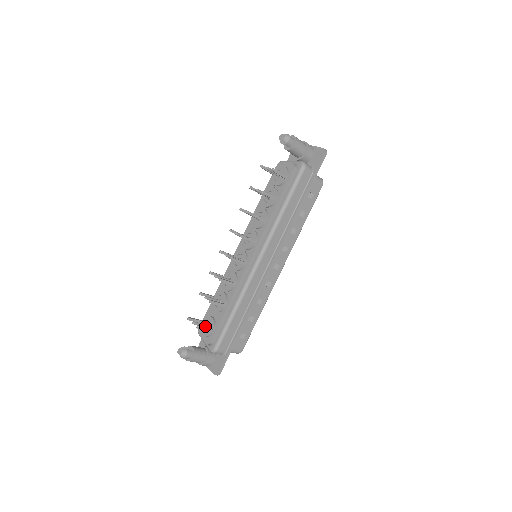
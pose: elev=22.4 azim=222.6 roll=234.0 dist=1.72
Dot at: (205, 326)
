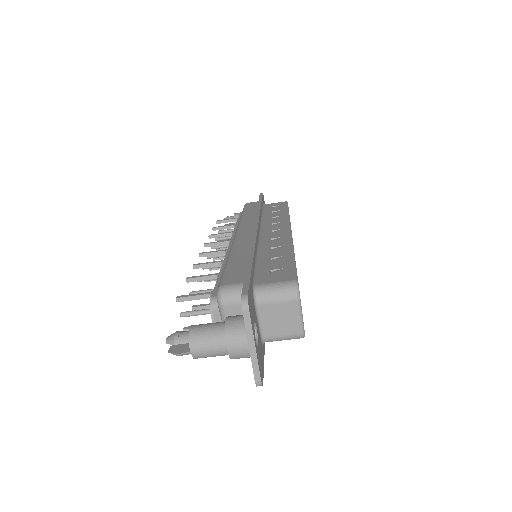
Dot at: (208, 310)
